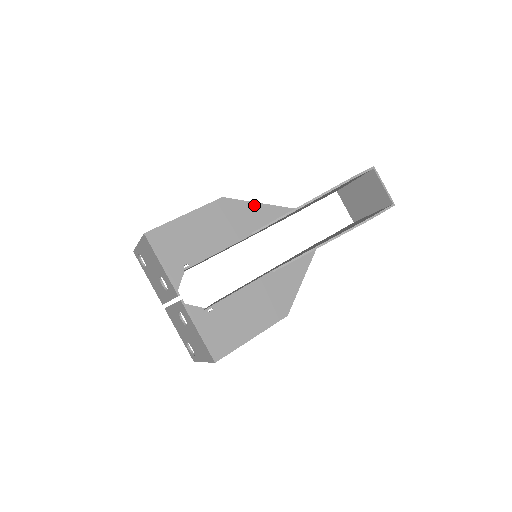
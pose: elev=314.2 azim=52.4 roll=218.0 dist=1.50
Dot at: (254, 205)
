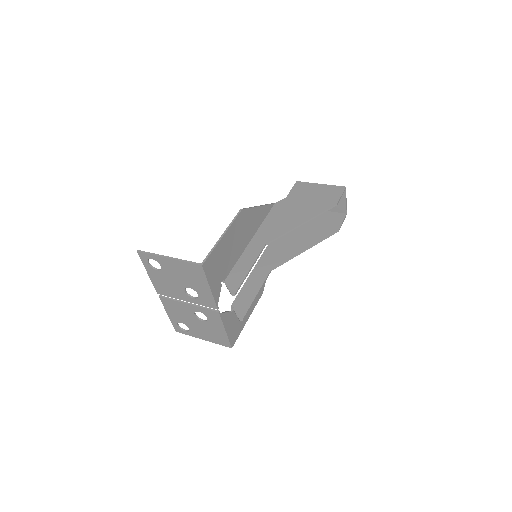
Dot at: (256, 209)
